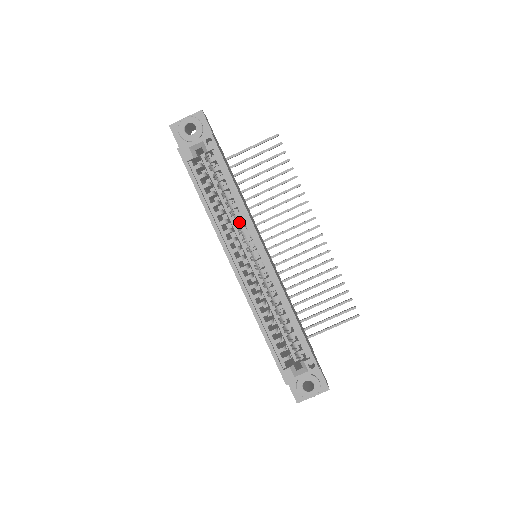
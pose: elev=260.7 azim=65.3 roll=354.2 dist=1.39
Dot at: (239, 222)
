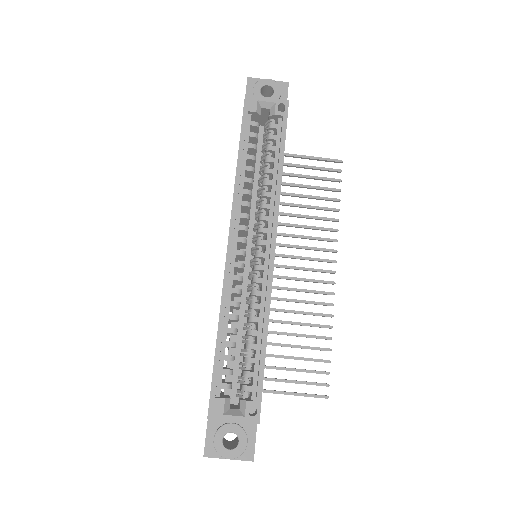
Dot at: (264, 202)
